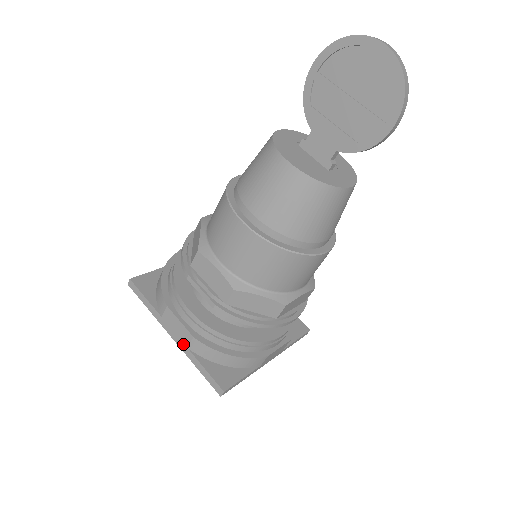
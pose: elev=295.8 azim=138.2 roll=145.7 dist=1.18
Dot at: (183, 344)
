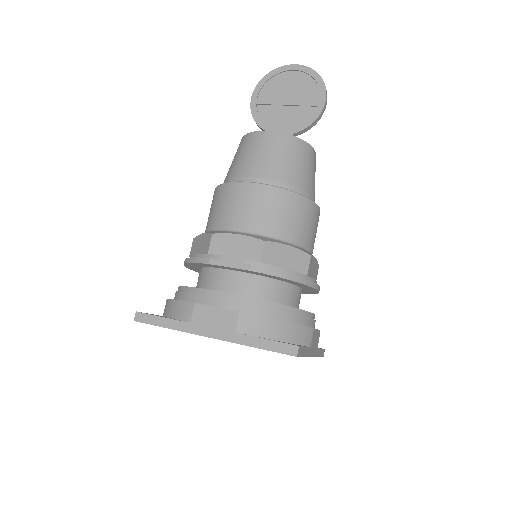
Dot at: (228, 332)
